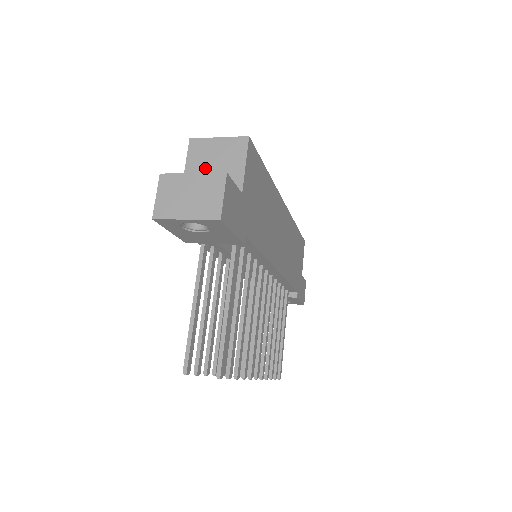
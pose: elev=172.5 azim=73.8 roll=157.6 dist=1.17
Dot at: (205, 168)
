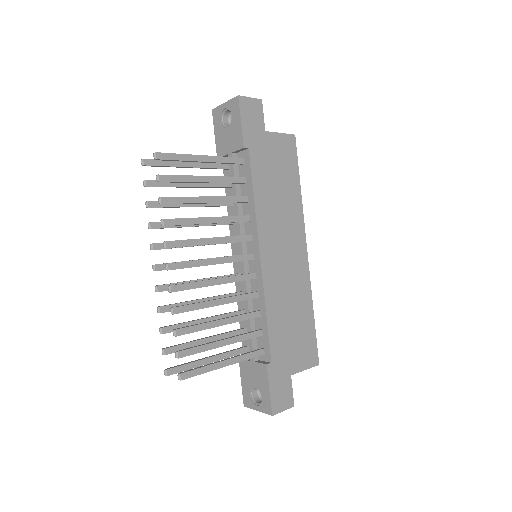
Dot at: occluded
